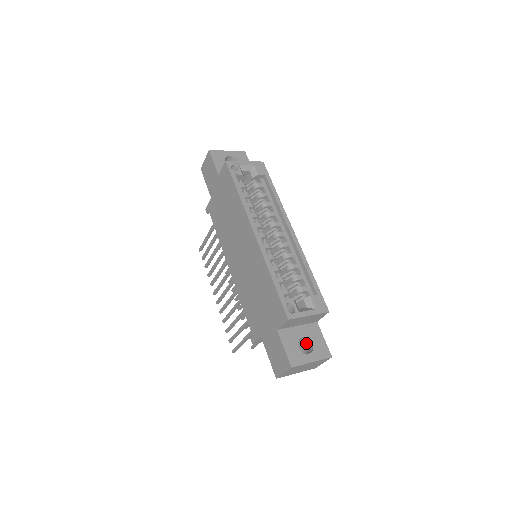
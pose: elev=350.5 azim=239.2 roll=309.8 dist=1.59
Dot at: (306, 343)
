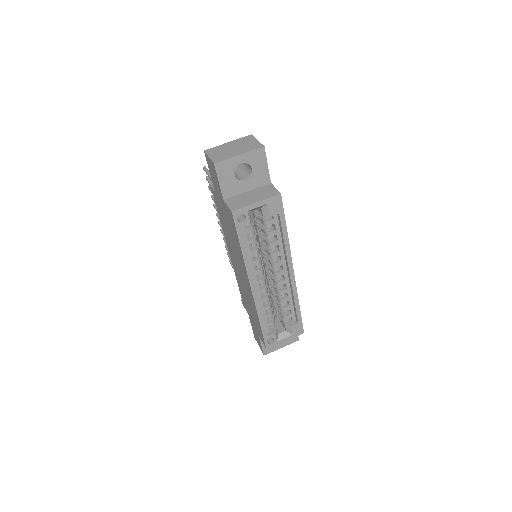
Dot at: occluded
